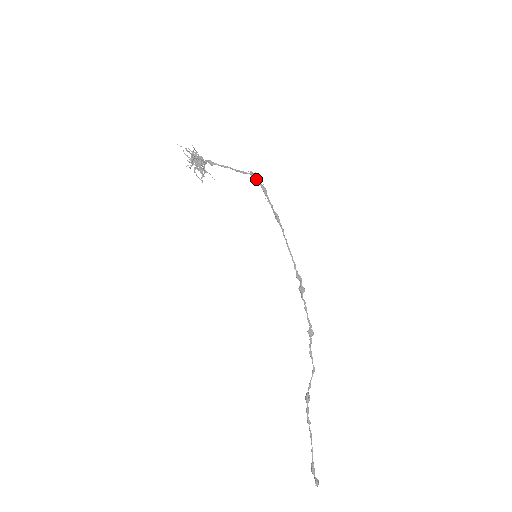
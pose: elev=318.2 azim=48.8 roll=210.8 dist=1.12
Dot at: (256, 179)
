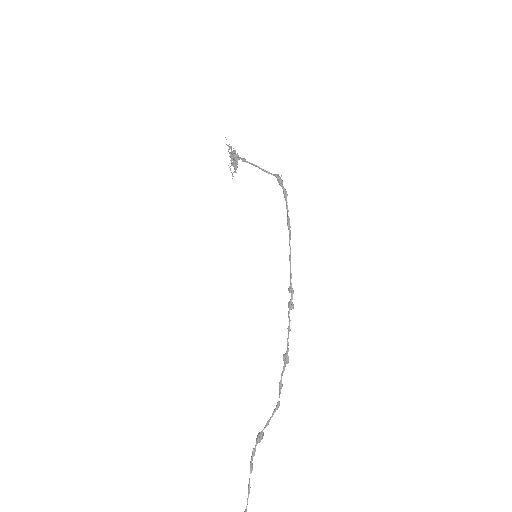
Dot at: (279, 181)
